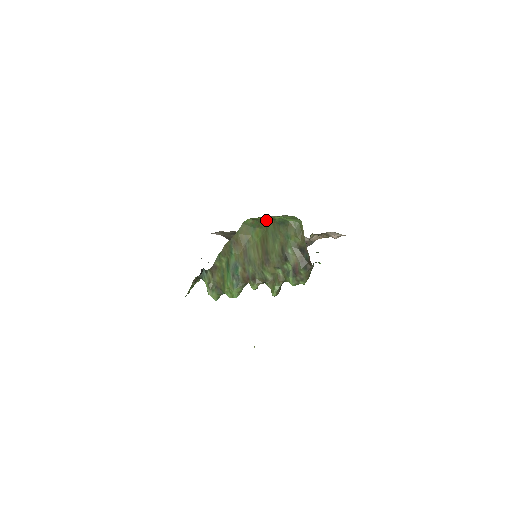
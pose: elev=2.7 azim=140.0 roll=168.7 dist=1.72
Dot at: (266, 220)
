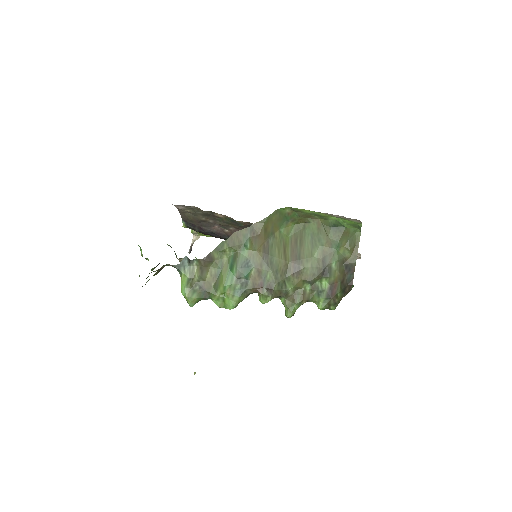
Dot at: (310, 216)
